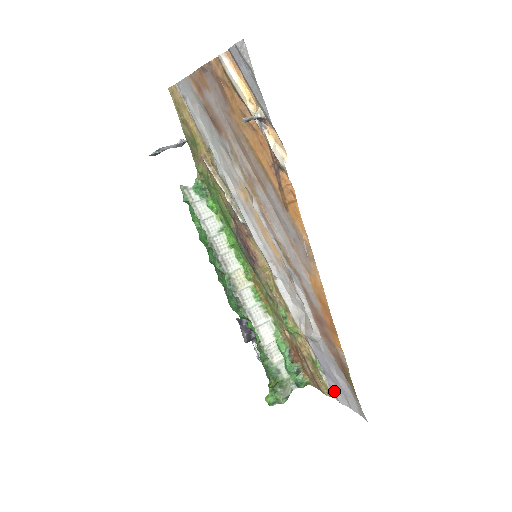
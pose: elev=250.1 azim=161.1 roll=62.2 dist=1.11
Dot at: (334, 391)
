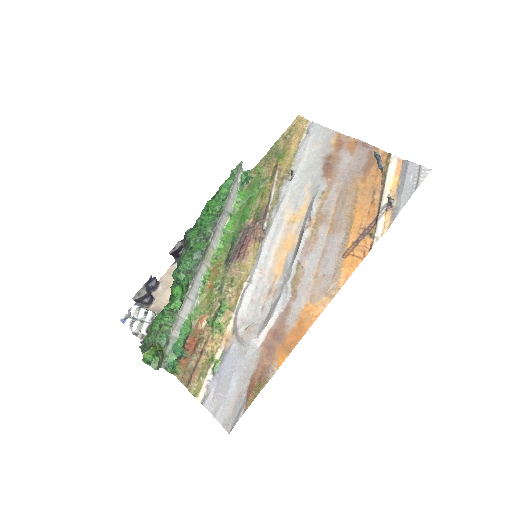
Dot at: (209, 393)
